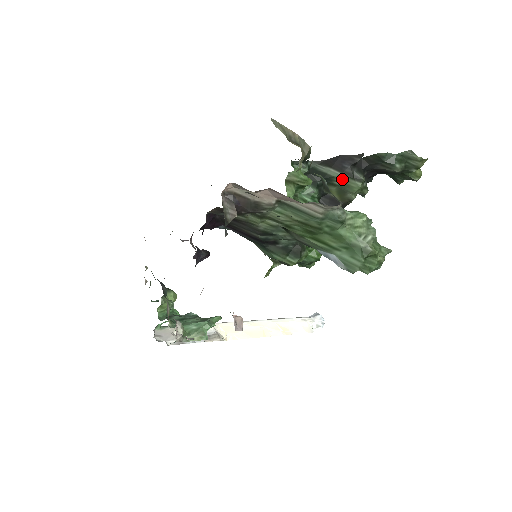
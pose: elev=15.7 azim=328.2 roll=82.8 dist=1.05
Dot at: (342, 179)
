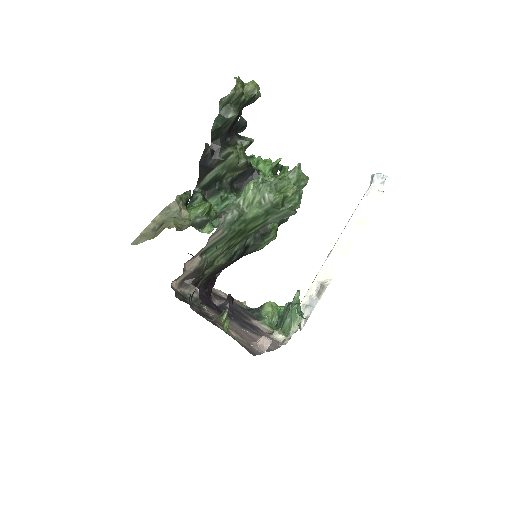
Dot at: (221, 168)
